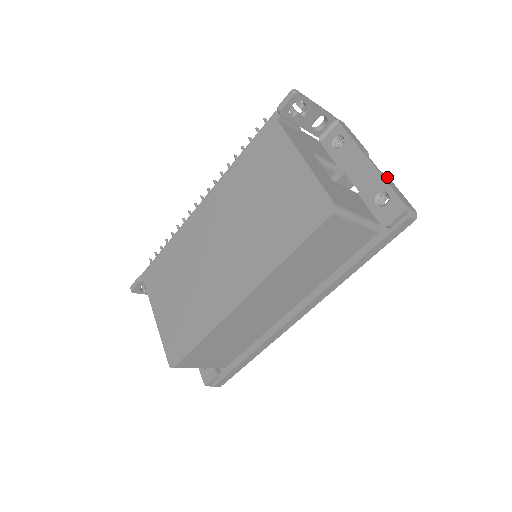
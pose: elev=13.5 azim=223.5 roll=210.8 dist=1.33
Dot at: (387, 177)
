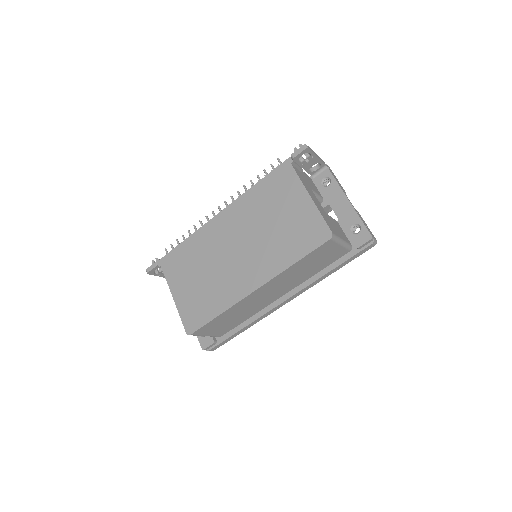
Dot at: occluded
